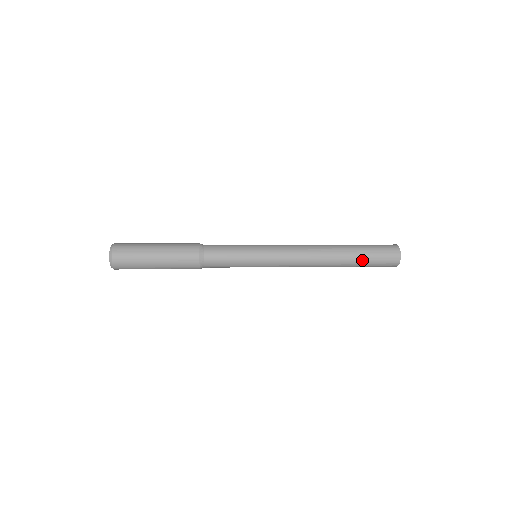
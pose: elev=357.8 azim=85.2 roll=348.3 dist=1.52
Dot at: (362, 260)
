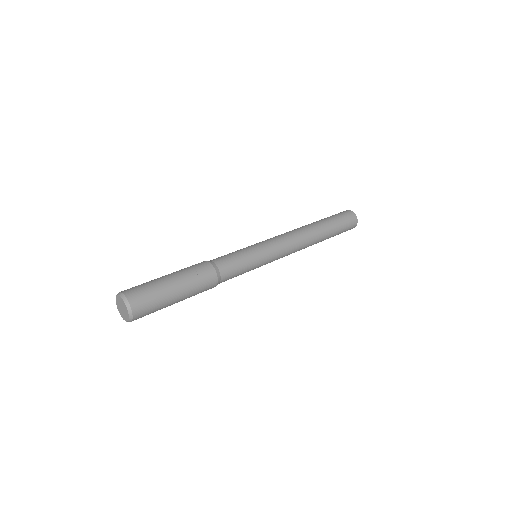
Dot at: occluded
